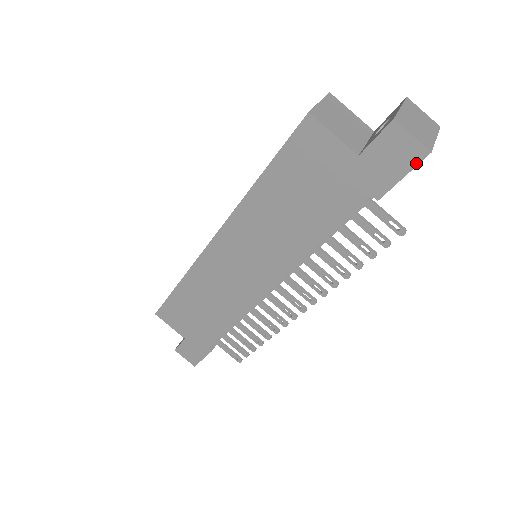
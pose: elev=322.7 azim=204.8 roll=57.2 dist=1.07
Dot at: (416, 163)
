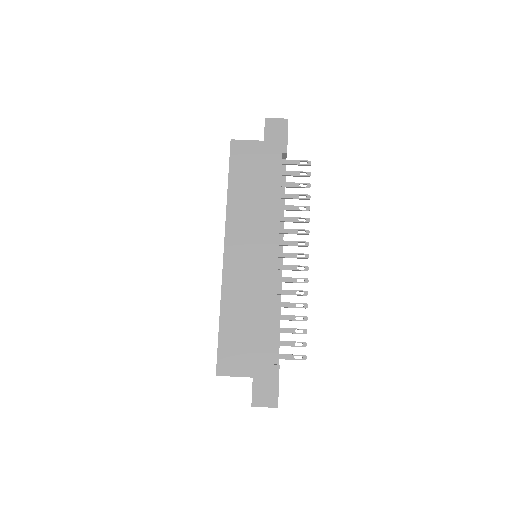
Dot at: (287, 127)
